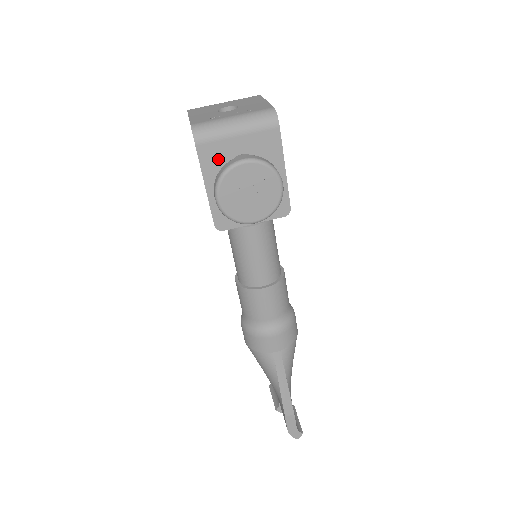
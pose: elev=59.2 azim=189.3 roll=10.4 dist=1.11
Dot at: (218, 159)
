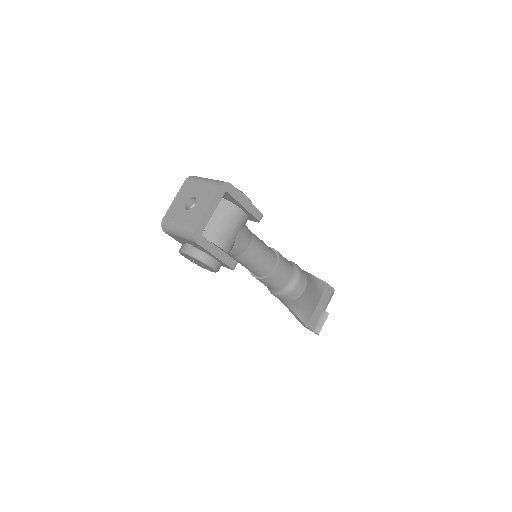
Dot at: (179, 240)
